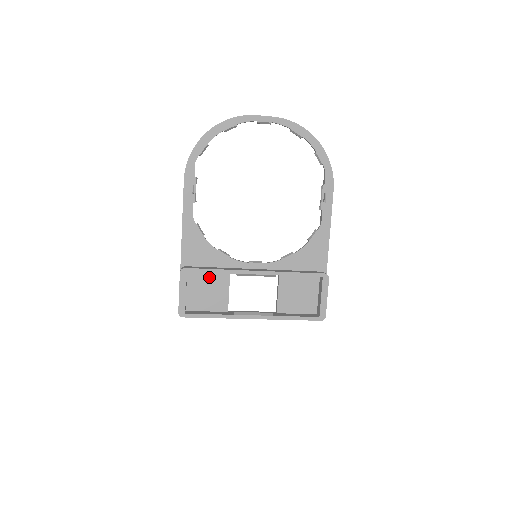
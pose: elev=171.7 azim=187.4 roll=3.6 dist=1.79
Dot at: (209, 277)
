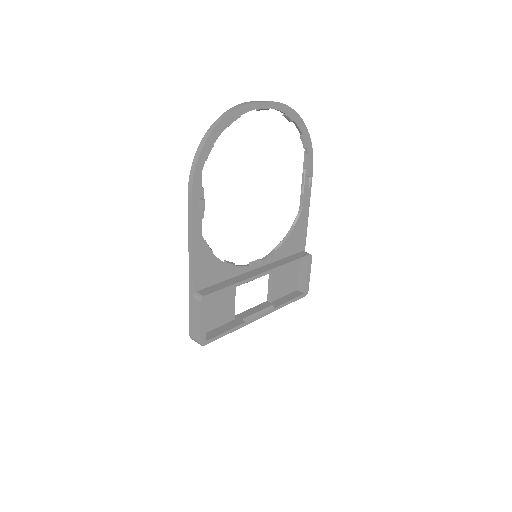
Dot at: occluded
